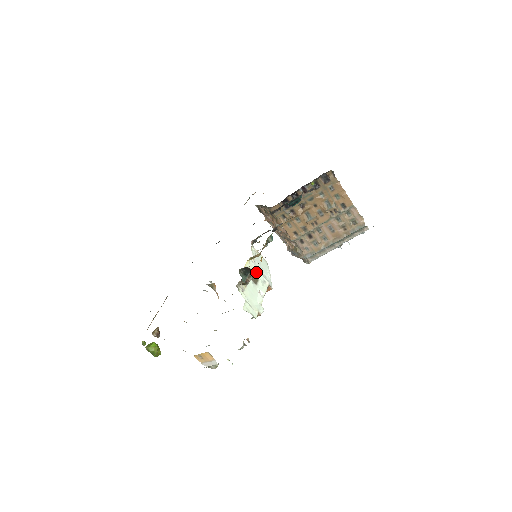
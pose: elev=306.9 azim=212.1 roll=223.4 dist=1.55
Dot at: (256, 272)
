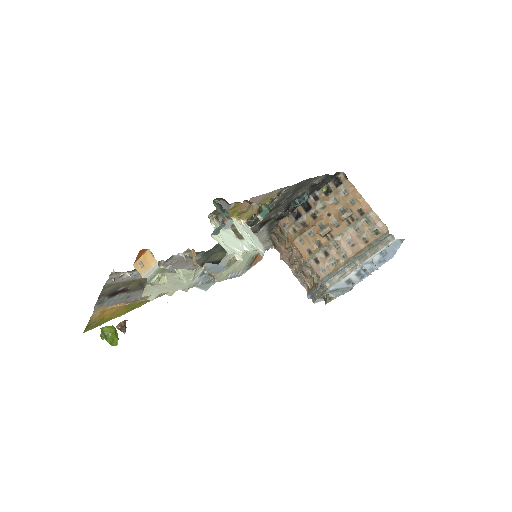
Dot at: (242, 232)
